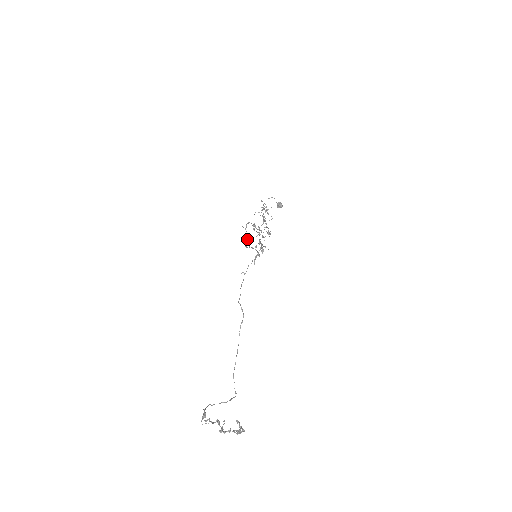
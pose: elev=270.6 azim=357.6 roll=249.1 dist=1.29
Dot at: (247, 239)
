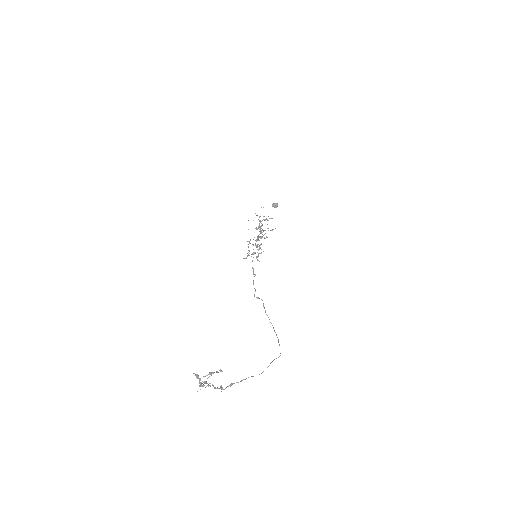
Dot at: (247, 253)
